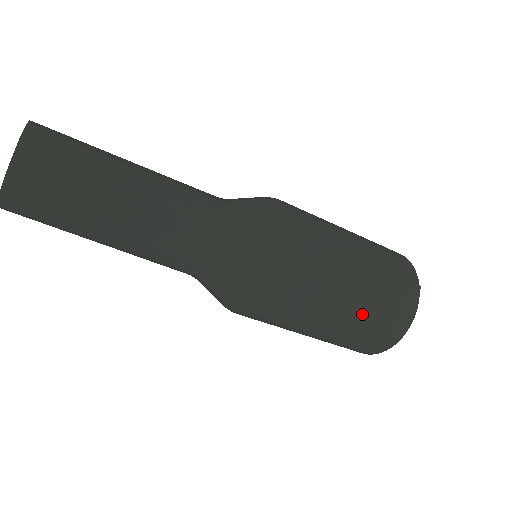
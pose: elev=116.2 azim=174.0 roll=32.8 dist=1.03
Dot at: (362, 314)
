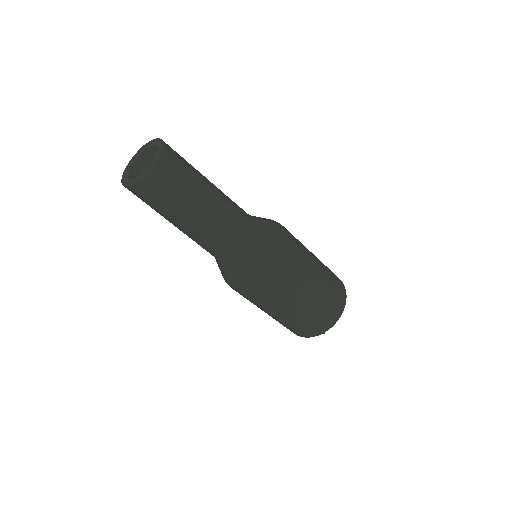
Dot at: (278, 320)
